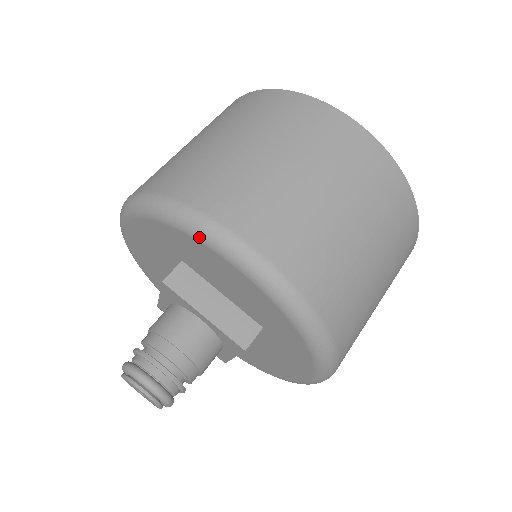
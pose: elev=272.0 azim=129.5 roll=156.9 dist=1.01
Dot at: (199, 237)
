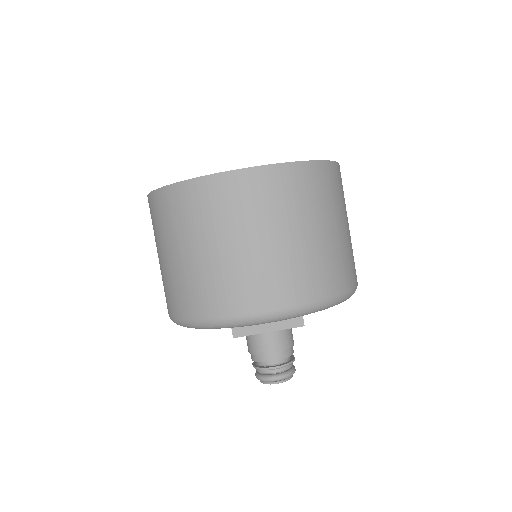
Dot at: (233, 327)
